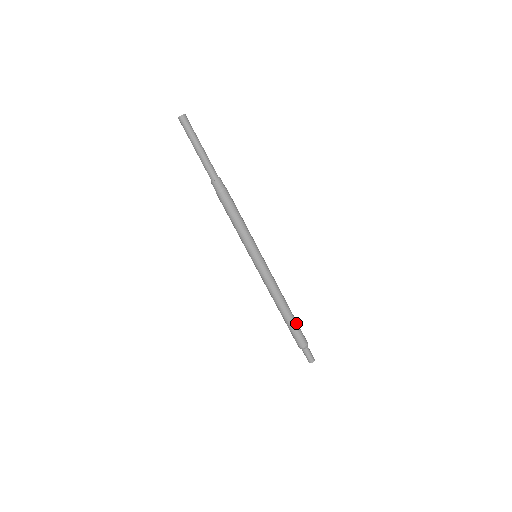
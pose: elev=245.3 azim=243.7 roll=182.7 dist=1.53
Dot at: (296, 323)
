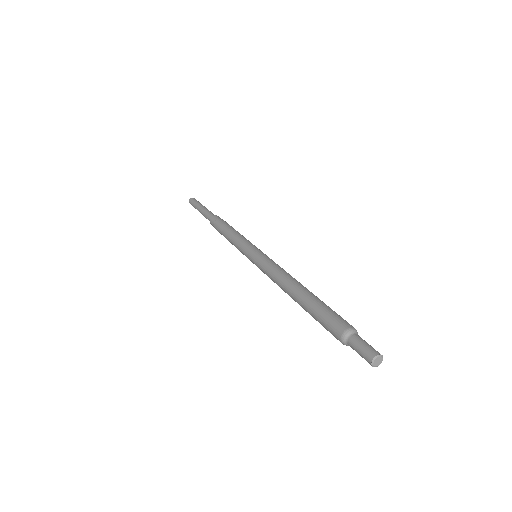
Dot at: (321, 303)
